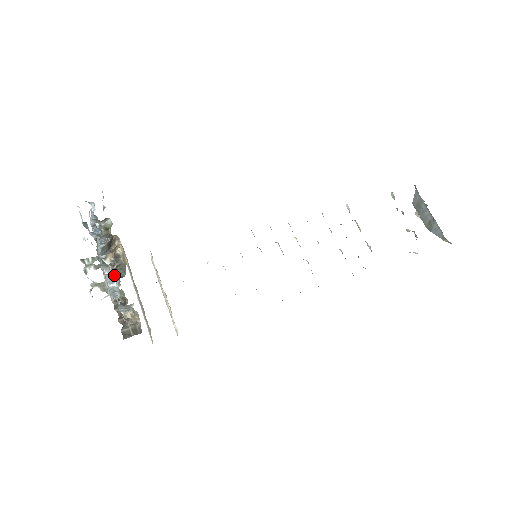
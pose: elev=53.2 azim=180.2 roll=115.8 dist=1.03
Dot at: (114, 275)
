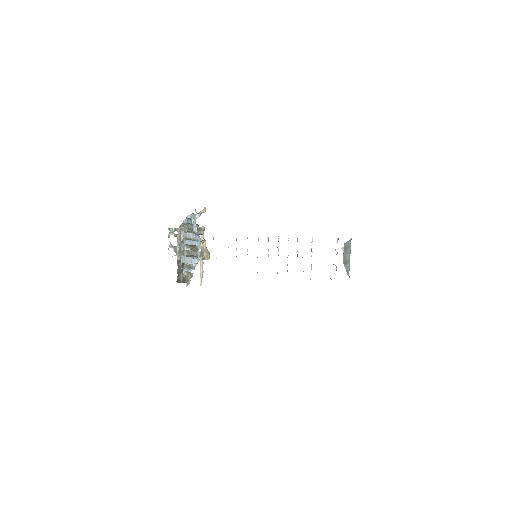
Dot at: (187, 250)
